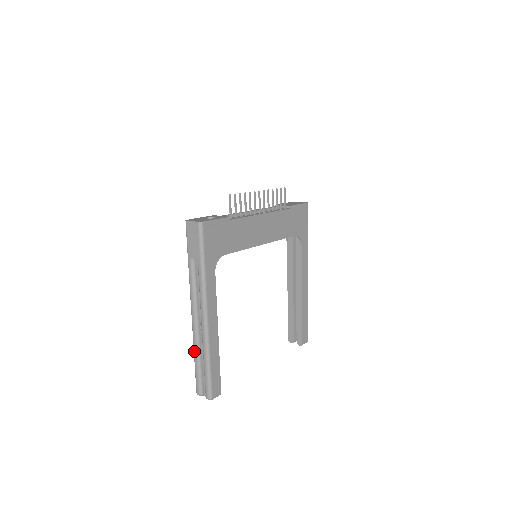
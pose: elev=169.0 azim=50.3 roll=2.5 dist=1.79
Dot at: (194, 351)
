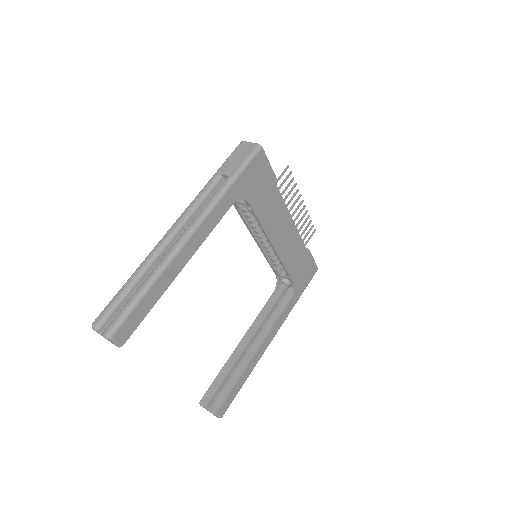
Dot at: (138, 268)
